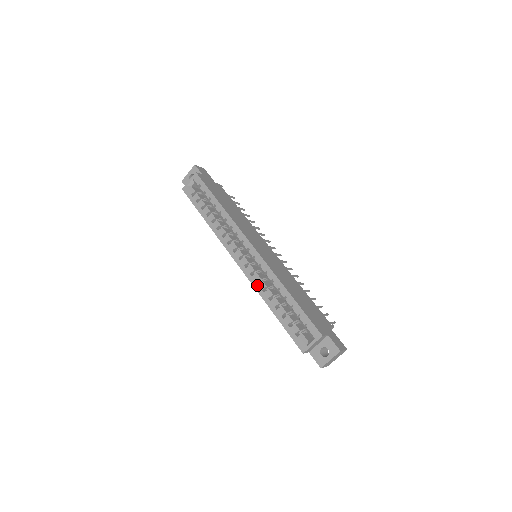
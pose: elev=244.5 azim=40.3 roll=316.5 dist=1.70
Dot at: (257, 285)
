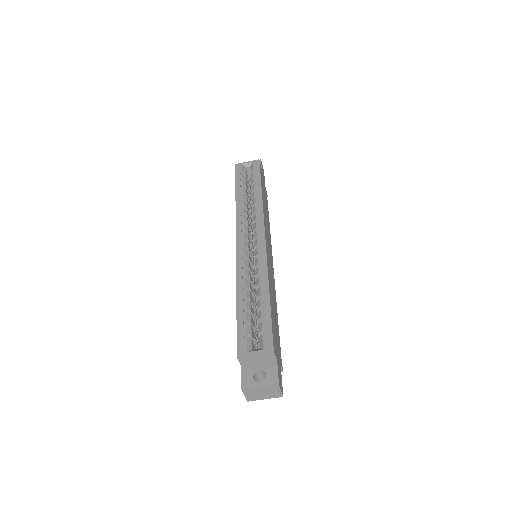
Dot at: (241, 269)
